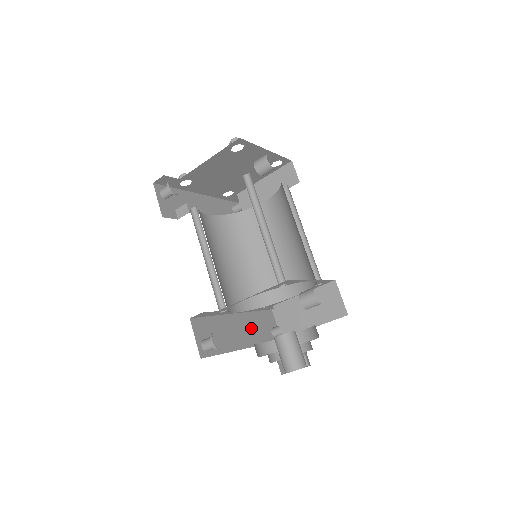
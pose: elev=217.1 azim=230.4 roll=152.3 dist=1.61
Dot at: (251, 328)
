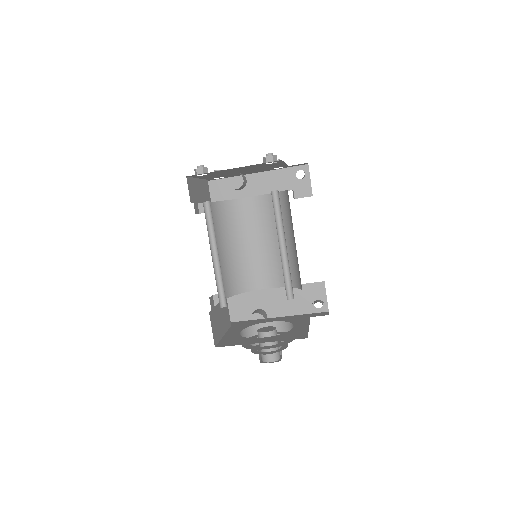
Dot at: (285, 300)
